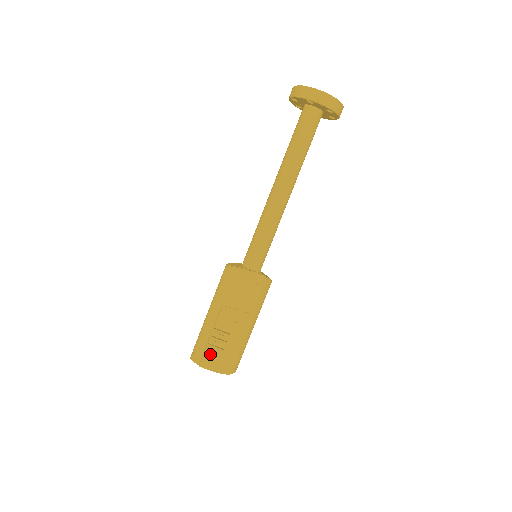
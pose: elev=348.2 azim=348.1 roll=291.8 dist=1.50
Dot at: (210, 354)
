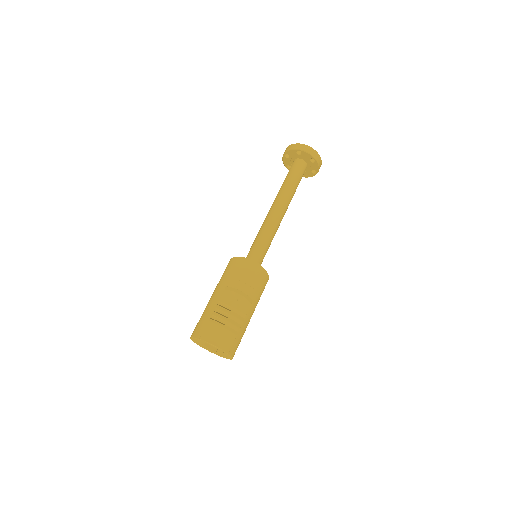
Dot at: (211, 327)
